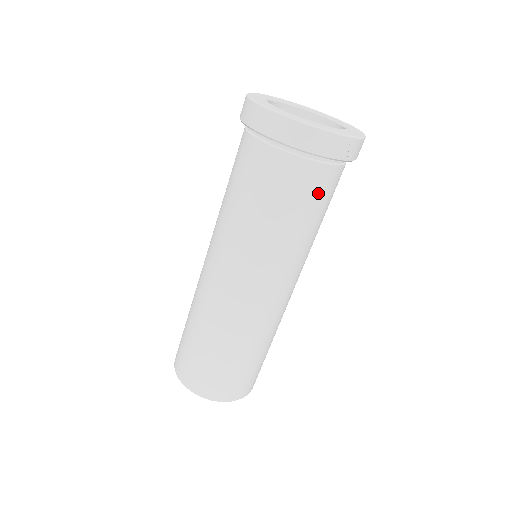
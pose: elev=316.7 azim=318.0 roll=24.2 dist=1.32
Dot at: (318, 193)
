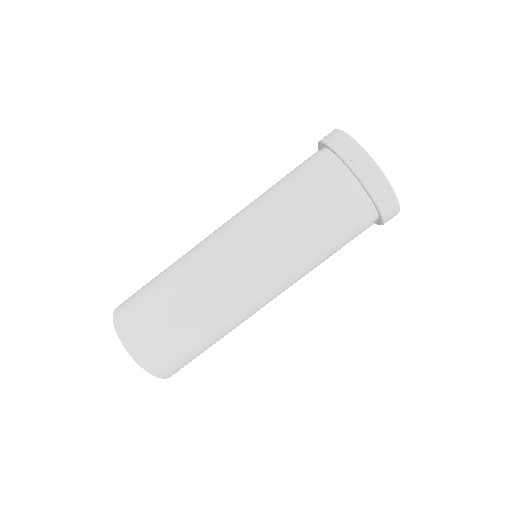
Dot at: (315, 181)
